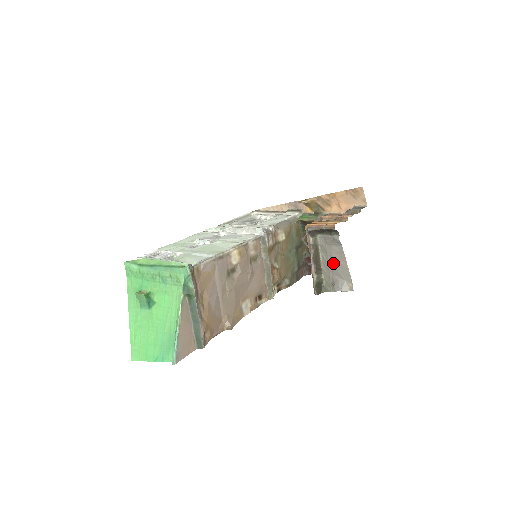
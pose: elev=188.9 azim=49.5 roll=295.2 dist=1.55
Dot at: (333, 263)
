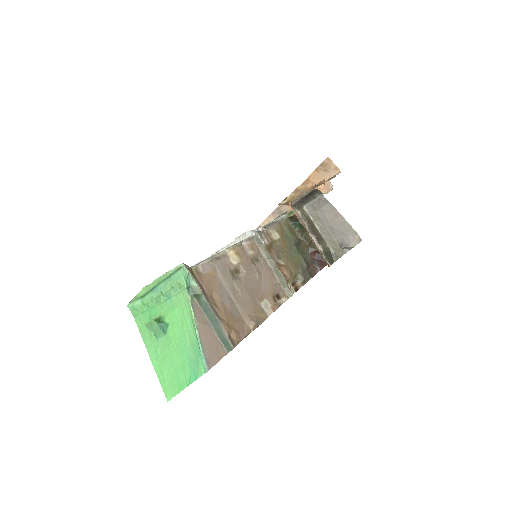
Dot at: (330, 225)
